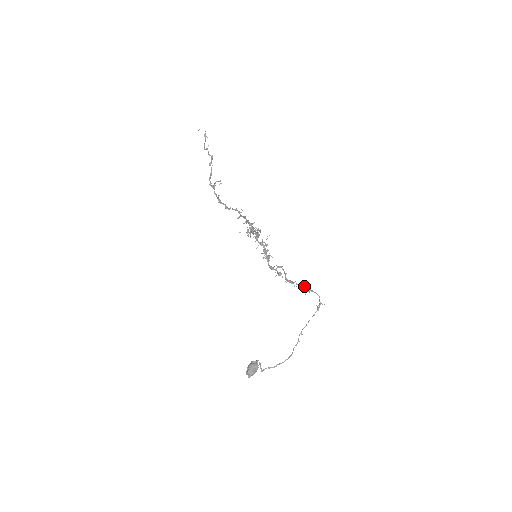
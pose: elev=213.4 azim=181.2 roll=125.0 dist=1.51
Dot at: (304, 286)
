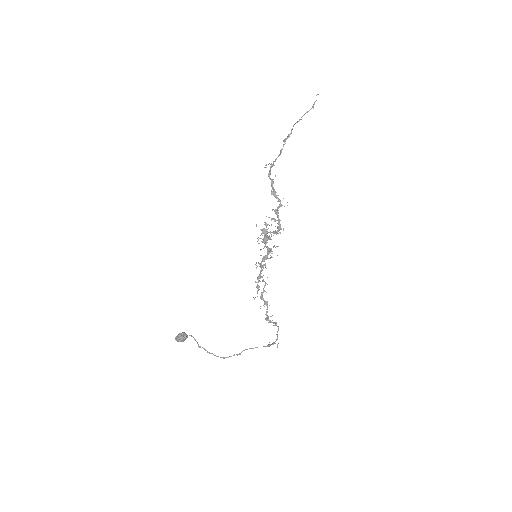
Dot at: (271, 316)
